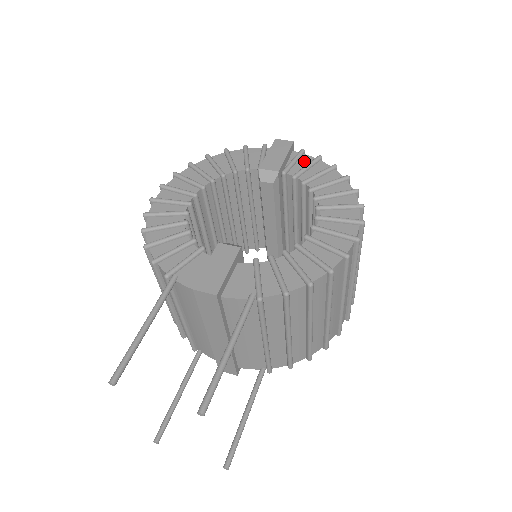
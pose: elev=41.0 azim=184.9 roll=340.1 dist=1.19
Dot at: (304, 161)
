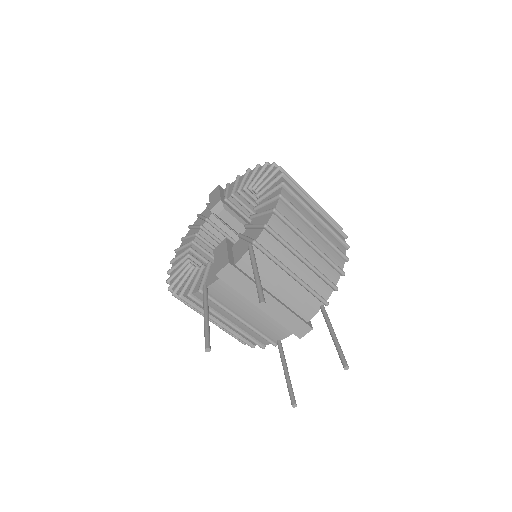
Dot at: (232, 186)
